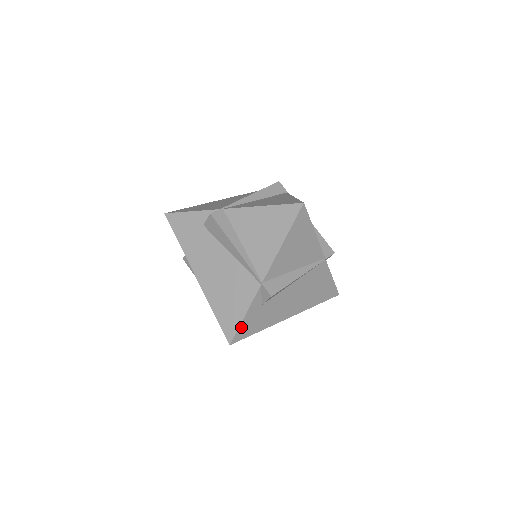
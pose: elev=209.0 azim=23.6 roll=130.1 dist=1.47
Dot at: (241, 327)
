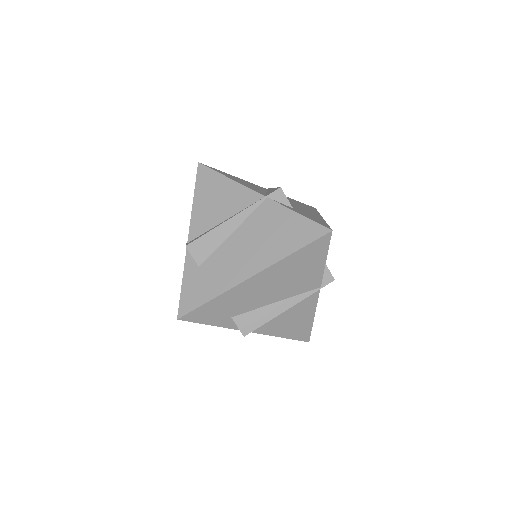
Dot at: (183, 296)
